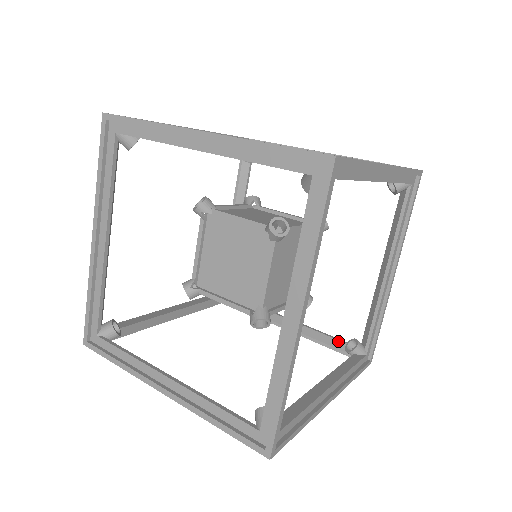
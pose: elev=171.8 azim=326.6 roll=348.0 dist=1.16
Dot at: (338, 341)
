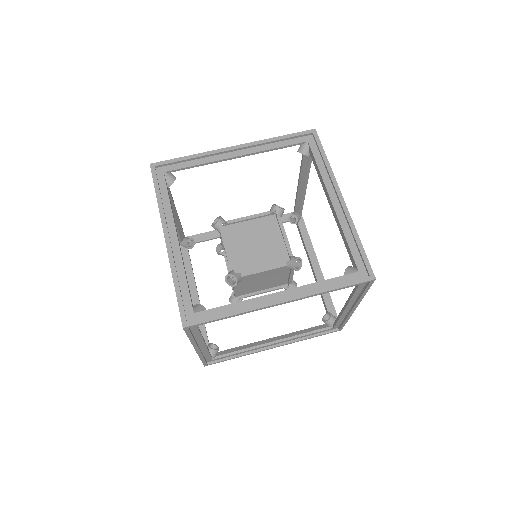
Dot at: occluded
